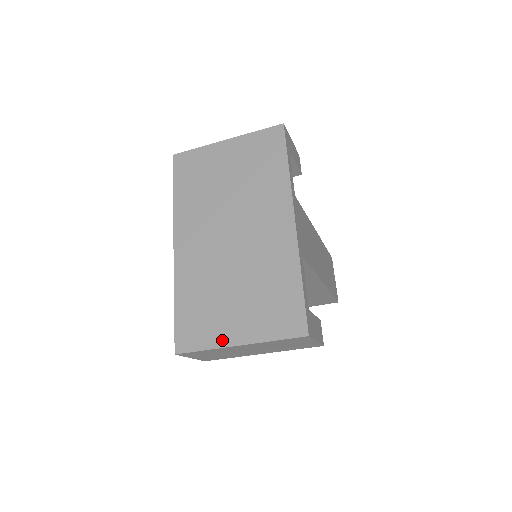
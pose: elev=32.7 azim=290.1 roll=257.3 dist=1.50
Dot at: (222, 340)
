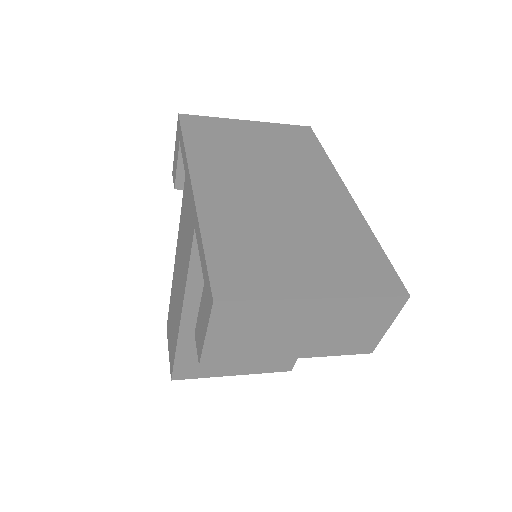
Dot at: (292, 290)
